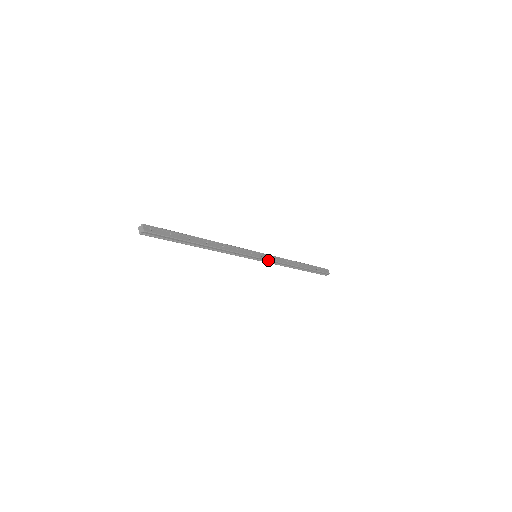
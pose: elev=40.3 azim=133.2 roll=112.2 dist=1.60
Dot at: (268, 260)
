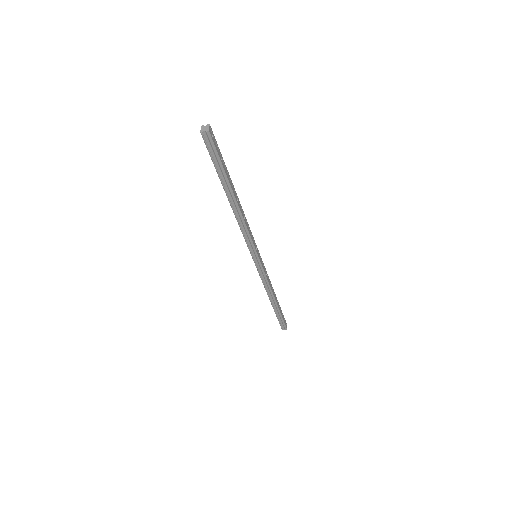
Dot at: (262, 269)
